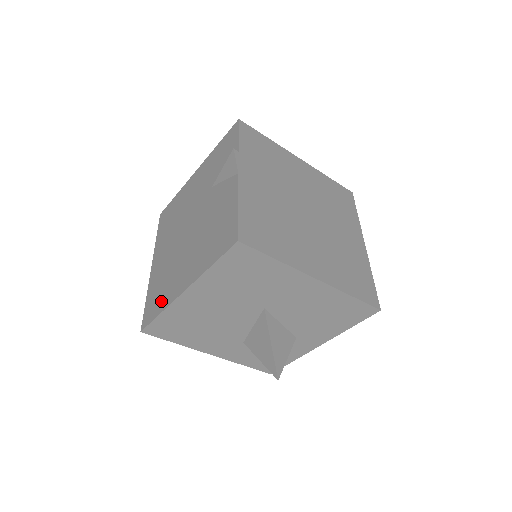
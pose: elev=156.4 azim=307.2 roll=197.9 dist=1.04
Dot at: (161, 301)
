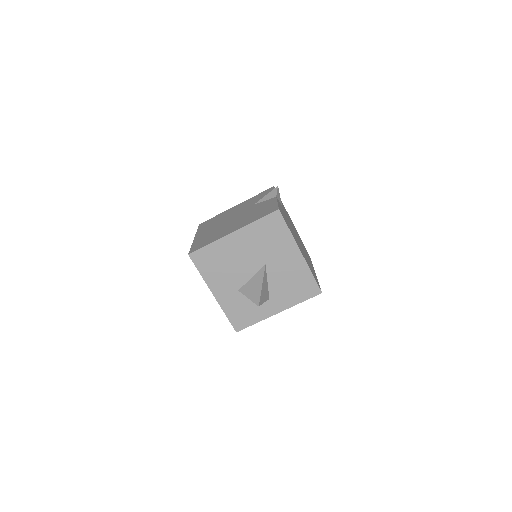
Dot at: (210, 241)
